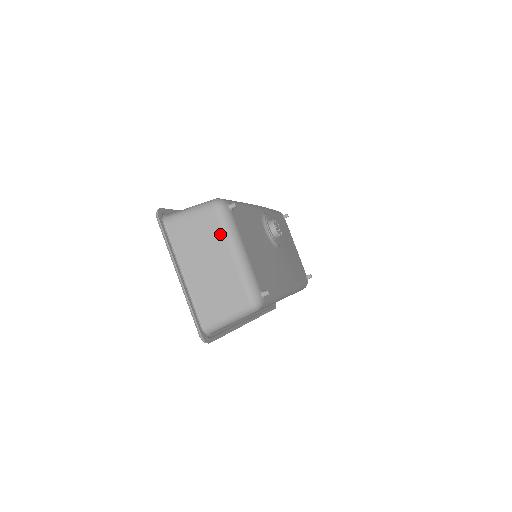
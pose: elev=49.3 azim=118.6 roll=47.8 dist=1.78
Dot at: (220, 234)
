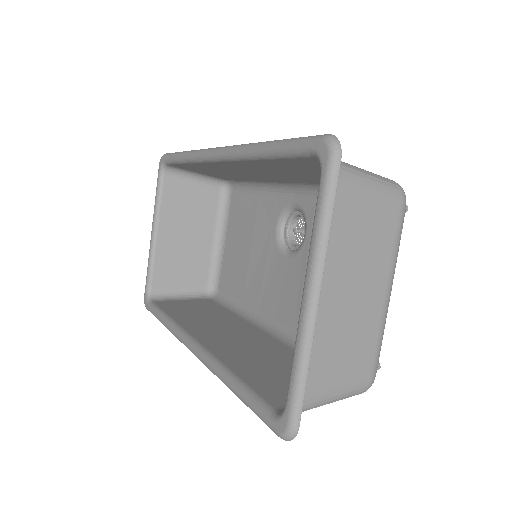
Dot at: (390, 250)
